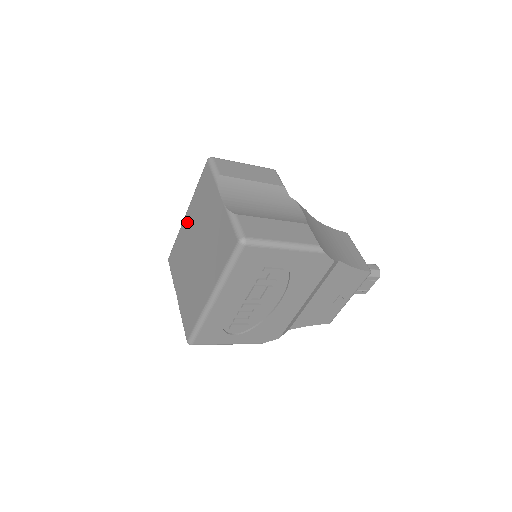
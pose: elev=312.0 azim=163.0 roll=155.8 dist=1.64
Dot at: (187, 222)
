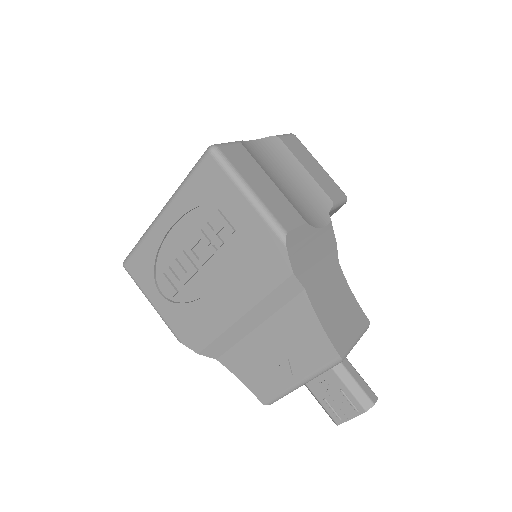
Dot at: occluded
